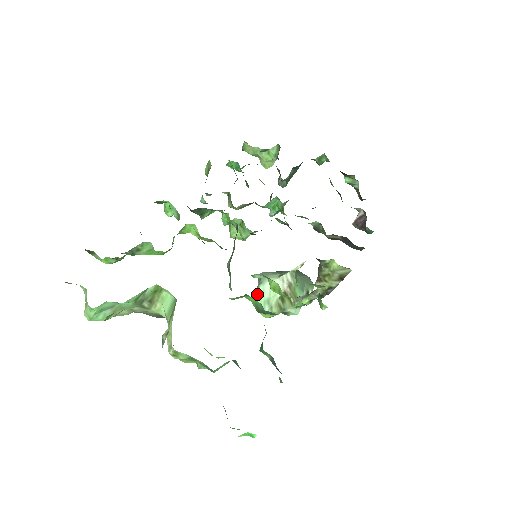
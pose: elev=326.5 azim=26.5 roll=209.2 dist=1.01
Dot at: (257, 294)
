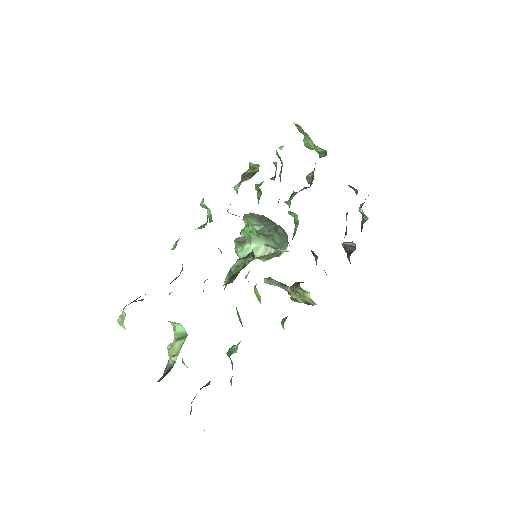
Dot at: (242, 248)
